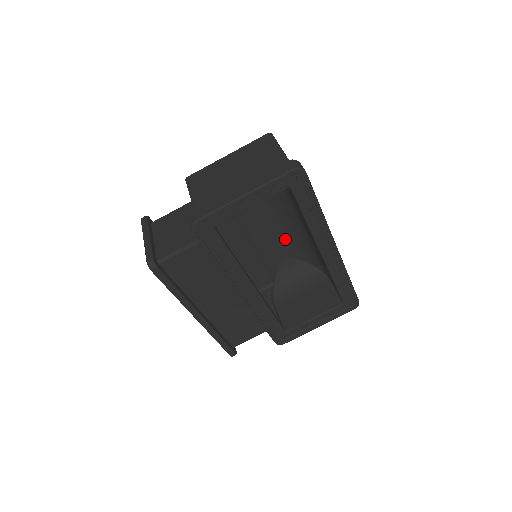
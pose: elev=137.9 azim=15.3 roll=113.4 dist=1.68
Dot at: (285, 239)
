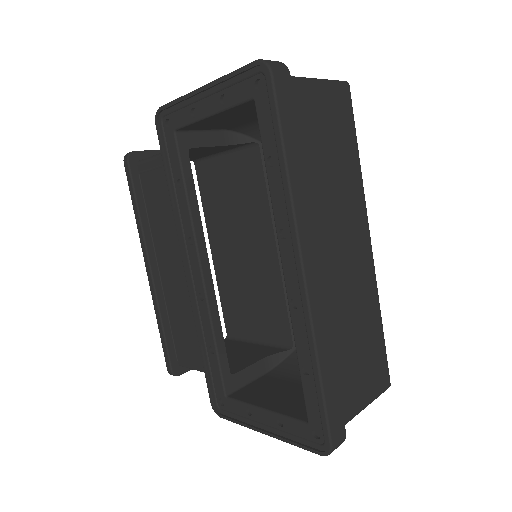
Dot at: occluded
